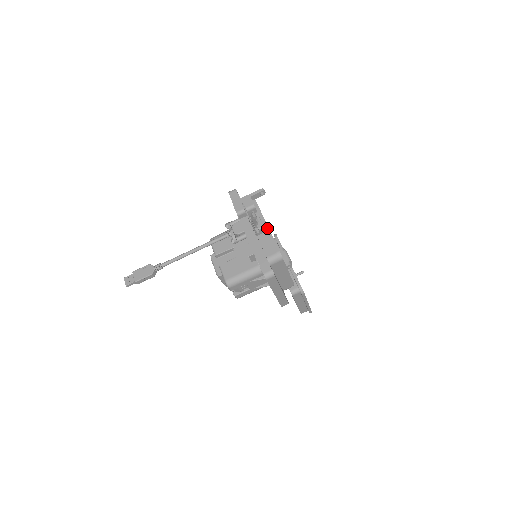
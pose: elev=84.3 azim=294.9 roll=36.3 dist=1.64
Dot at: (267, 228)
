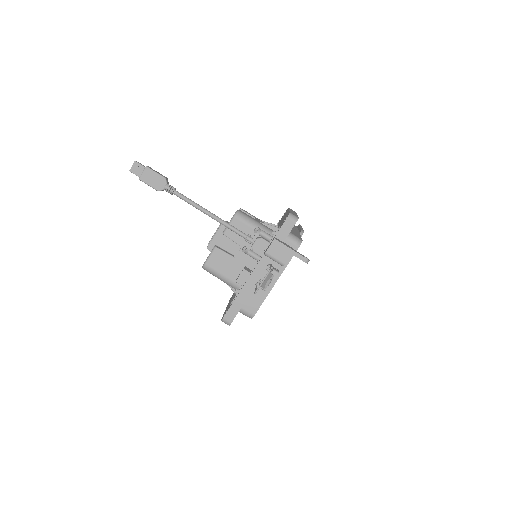
Dot at: (271, 287)
